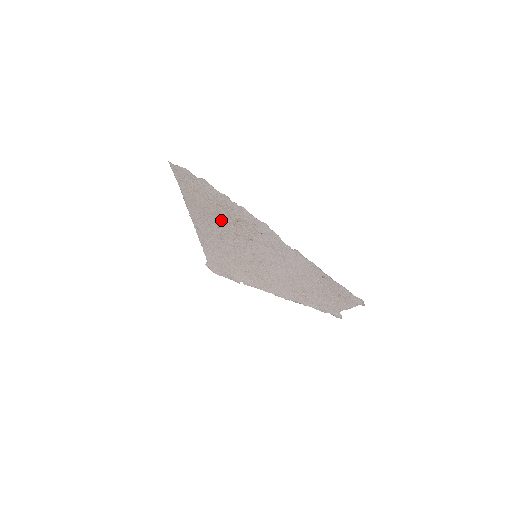
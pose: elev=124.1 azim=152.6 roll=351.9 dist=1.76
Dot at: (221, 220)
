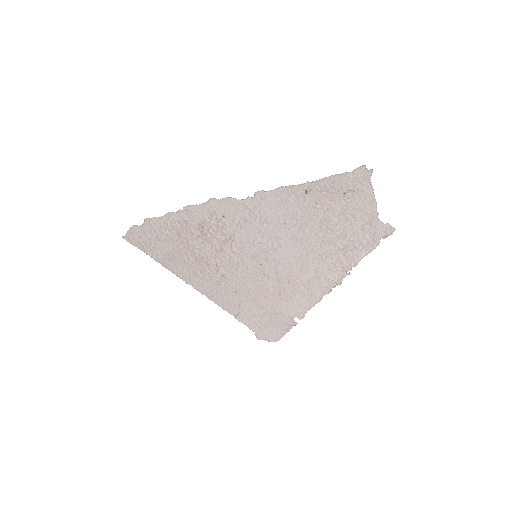
Dot at: (198, 250)
